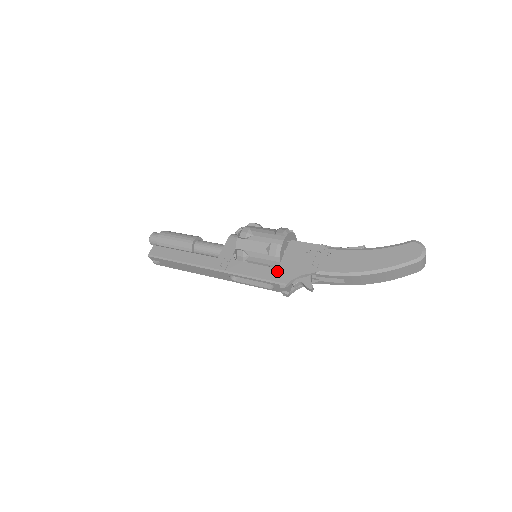
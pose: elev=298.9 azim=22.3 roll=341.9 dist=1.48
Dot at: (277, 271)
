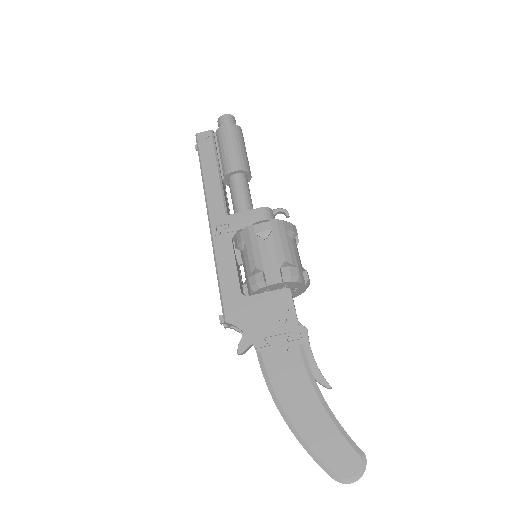
Dot at: (238, 299)
